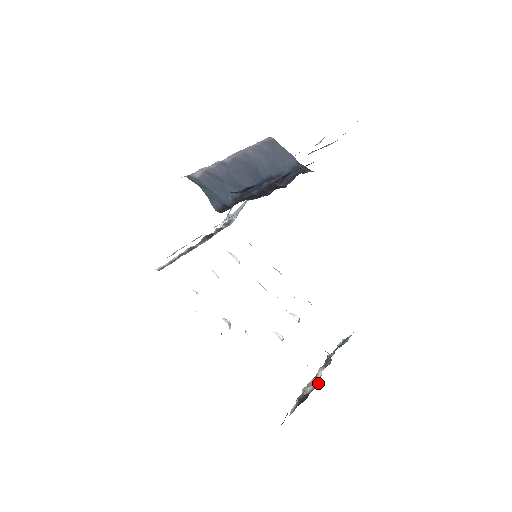
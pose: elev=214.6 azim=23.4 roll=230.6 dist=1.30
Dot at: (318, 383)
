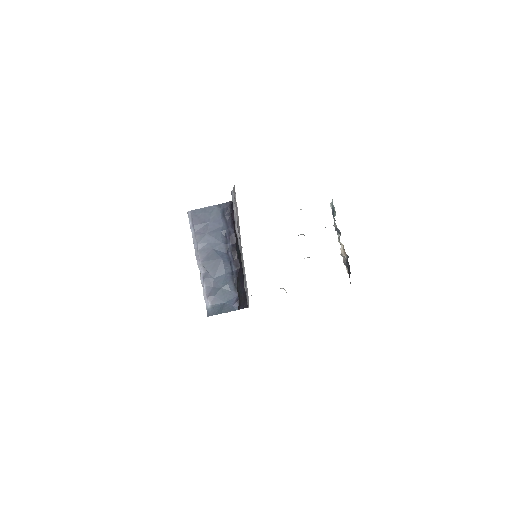
Dot at: occluded
